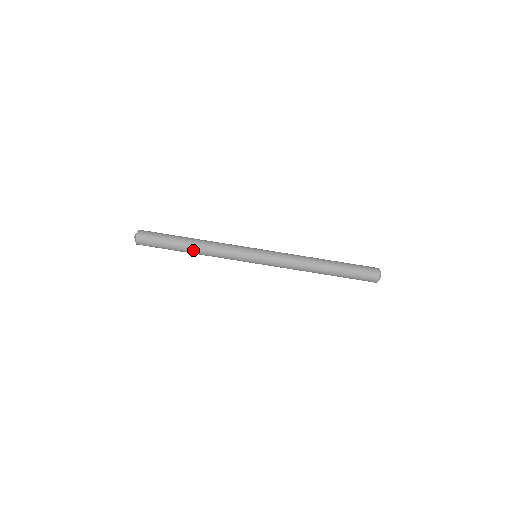
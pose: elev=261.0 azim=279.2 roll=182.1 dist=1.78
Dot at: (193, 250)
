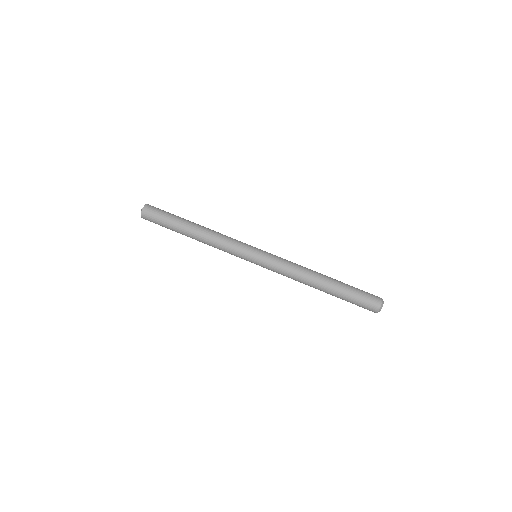
Dot at: (195, 233)
